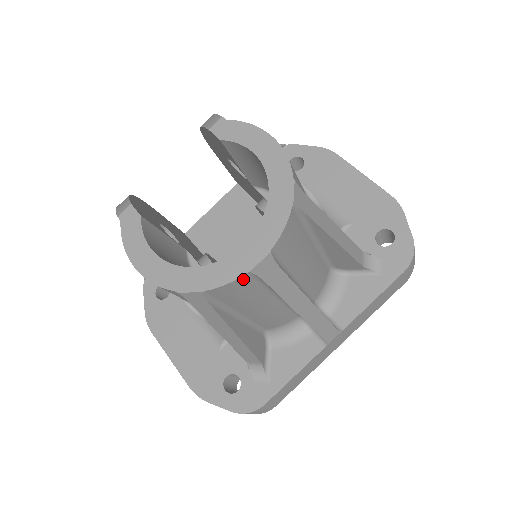
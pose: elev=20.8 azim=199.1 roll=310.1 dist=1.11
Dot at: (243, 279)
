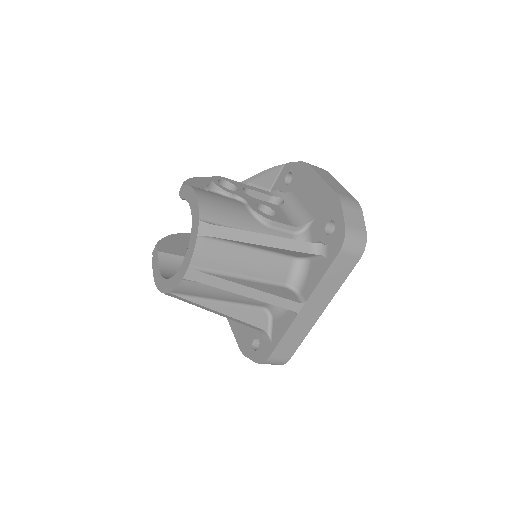
Dot at: (184, 283)
